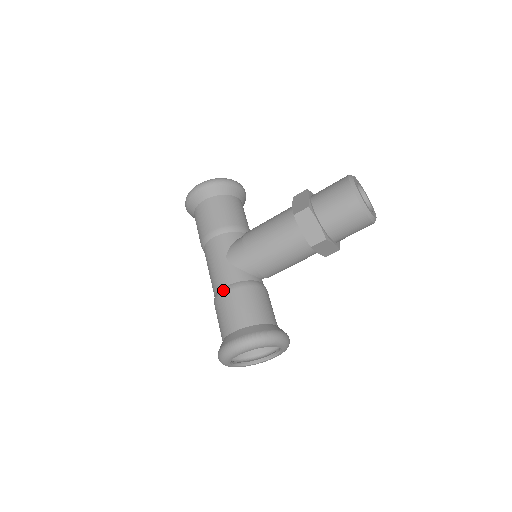
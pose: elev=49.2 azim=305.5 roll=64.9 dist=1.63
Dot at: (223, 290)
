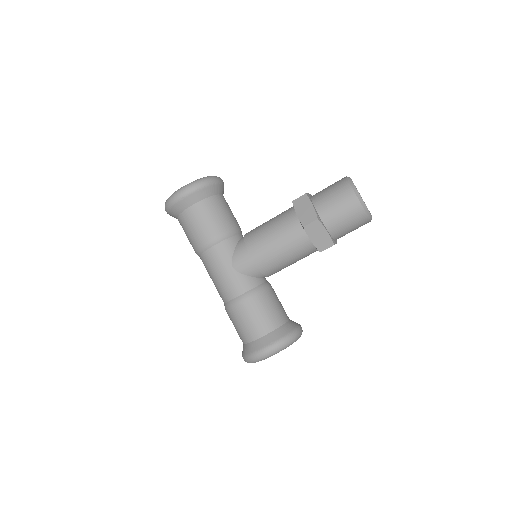
Dot at: (238, 300)
